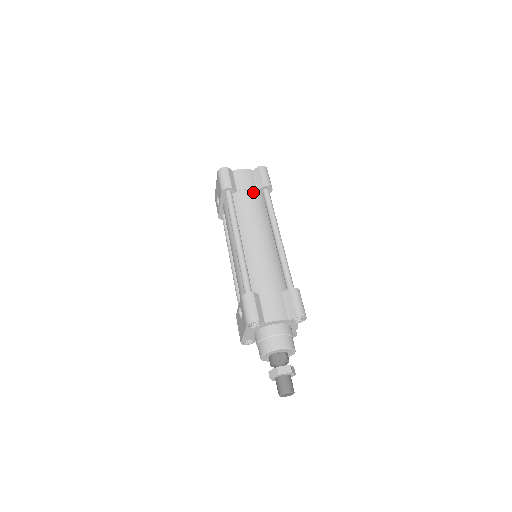
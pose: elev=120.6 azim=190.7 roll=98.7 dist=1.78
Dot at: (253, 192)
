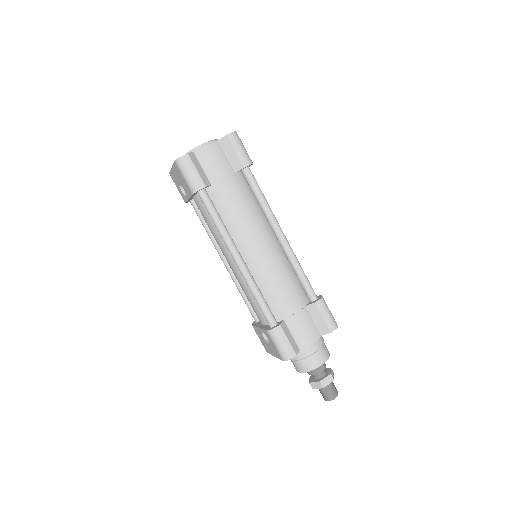
Dot at: (232, 180)
